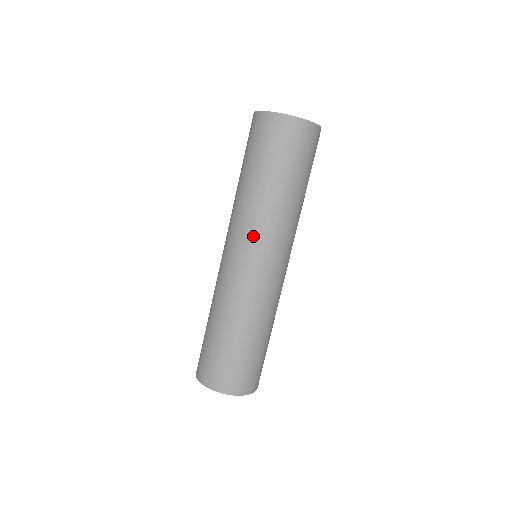
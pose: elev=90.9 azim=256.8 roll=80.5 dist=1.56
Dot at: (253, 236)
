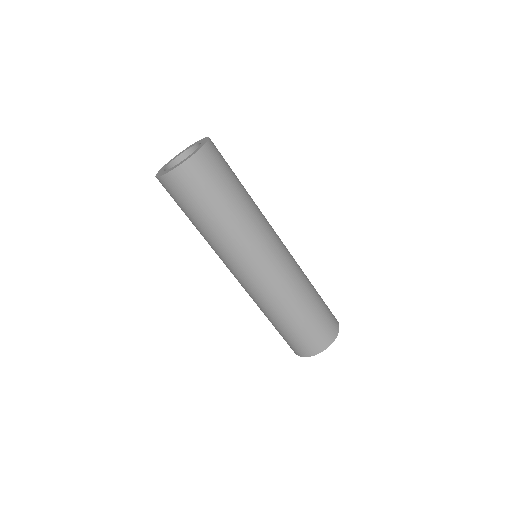
Dot at: (240, 258)
